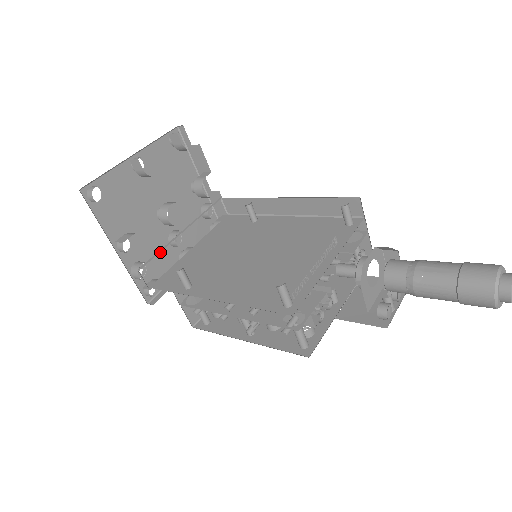
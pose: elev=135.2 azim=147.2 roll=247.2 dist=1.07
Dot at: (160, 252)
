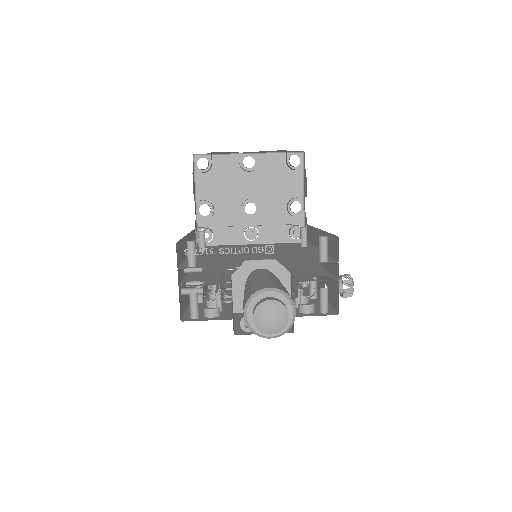
Dot at: (232, 235)
